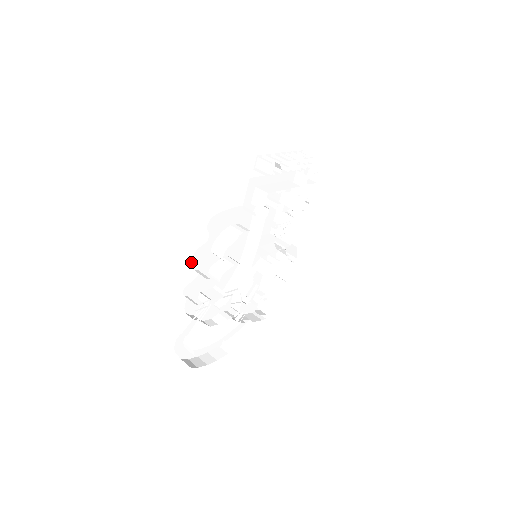
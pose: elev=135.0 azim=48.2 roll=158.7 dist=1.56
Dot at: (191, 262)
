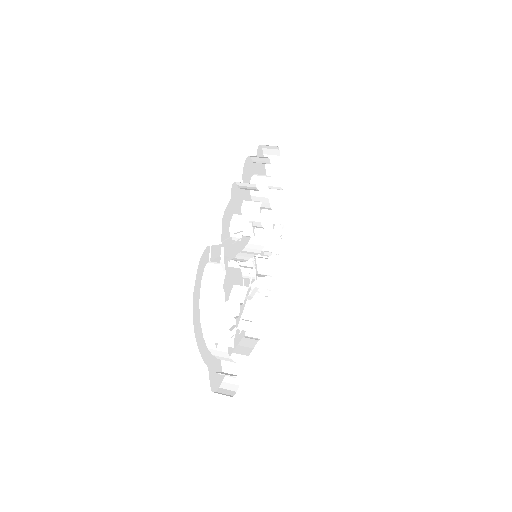
Dot at: (245, 162)
